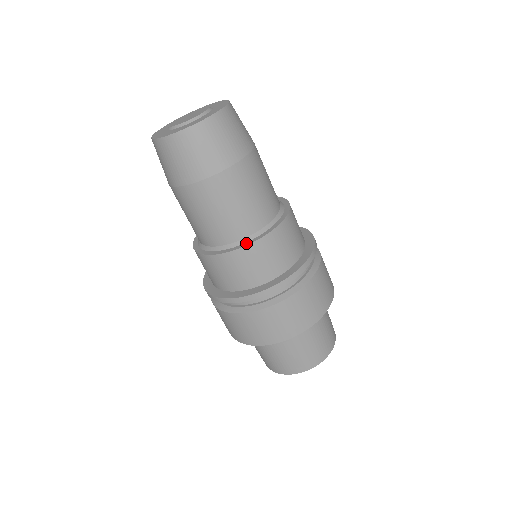
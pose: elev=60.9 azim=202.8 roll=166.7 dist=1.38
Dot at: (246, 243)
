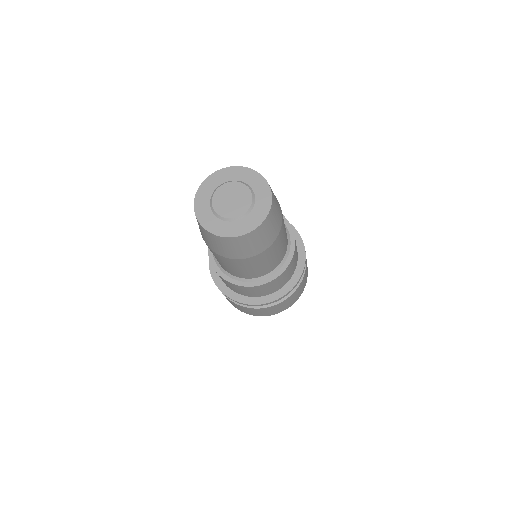
Dot at: (265, 280)
